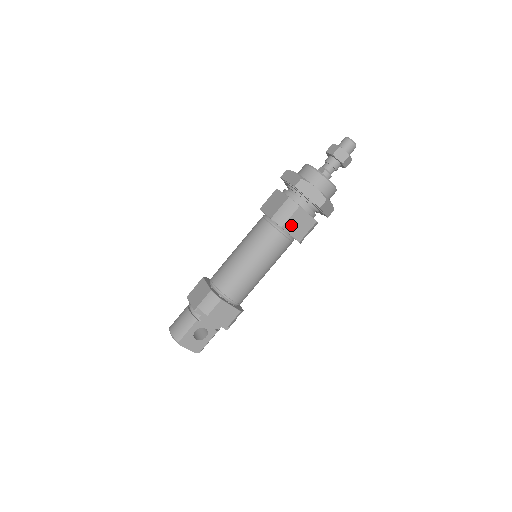
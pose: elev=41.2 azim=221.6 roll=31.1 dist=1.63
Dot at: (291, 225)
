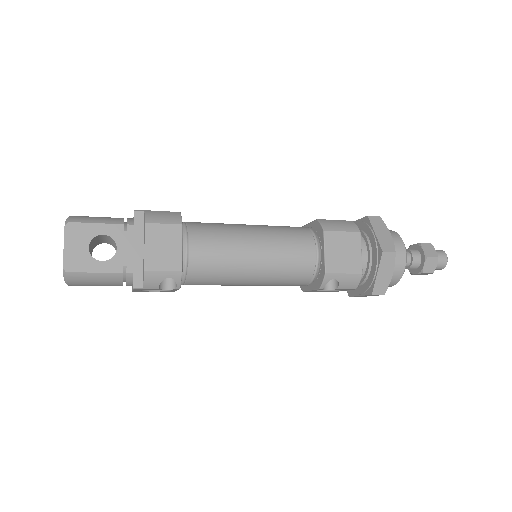
Dot at: (335, 241)
